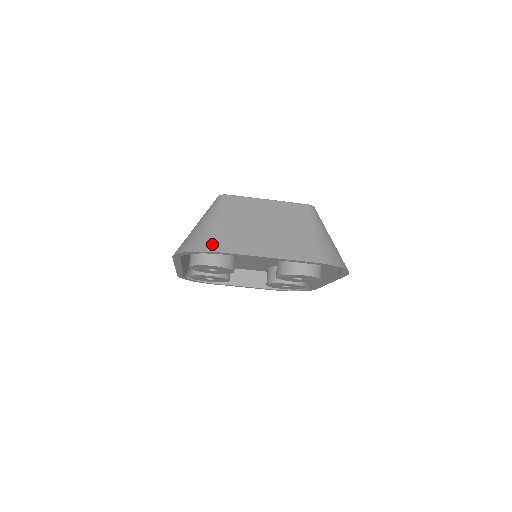
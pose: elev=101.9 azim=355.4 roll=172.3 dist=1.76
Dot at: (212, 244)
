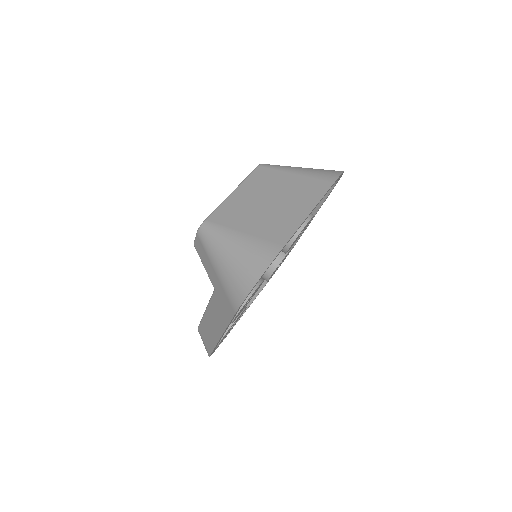
Dot at: (266, 253)
